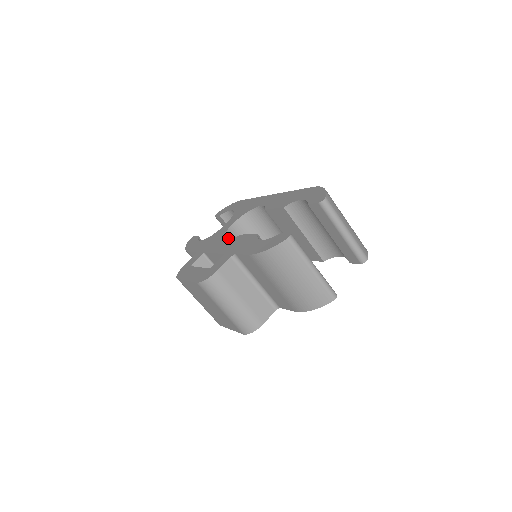
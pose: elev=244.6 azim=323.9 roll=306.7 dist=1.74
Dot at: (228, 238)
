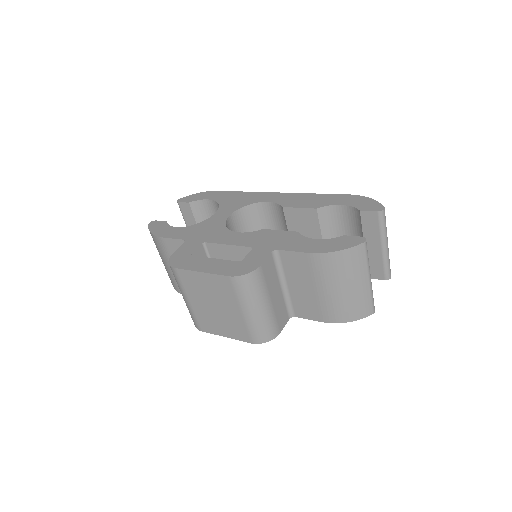
Dot at: occluded
